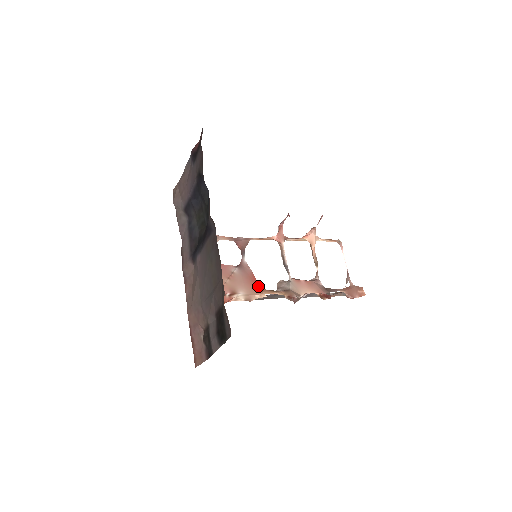
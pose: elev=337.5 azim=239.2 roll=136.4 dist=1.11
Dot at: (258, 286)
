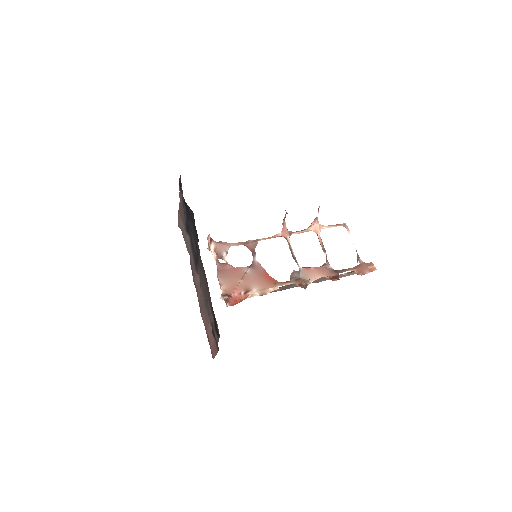
Dot at: (271, 280)
